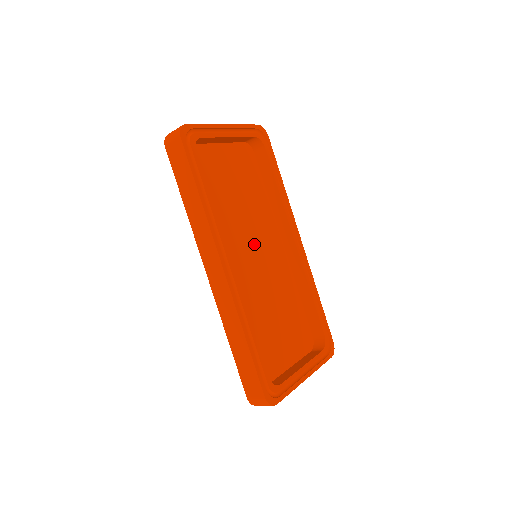
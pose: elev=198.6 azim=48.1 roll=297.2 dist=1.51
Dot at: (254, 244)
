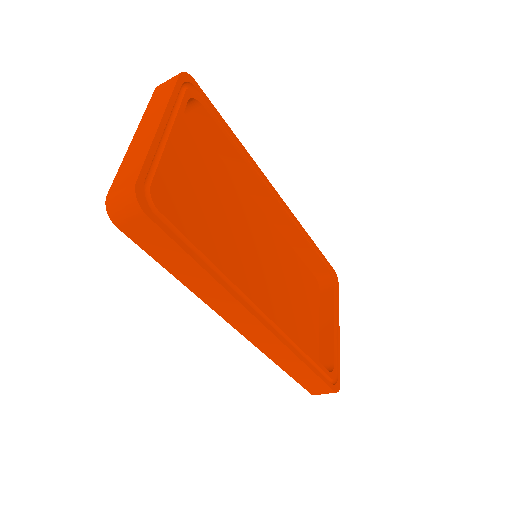
Dot at: (247, 243)
